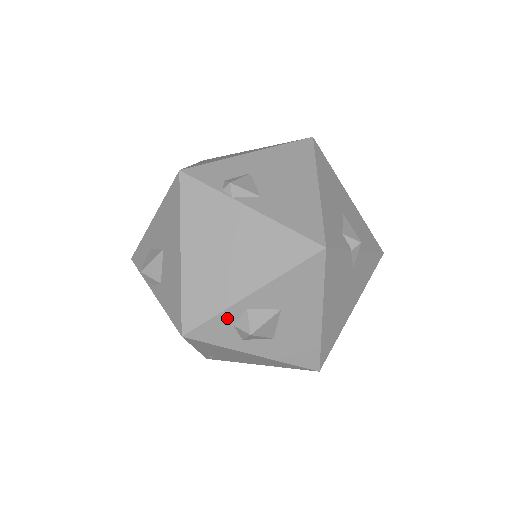
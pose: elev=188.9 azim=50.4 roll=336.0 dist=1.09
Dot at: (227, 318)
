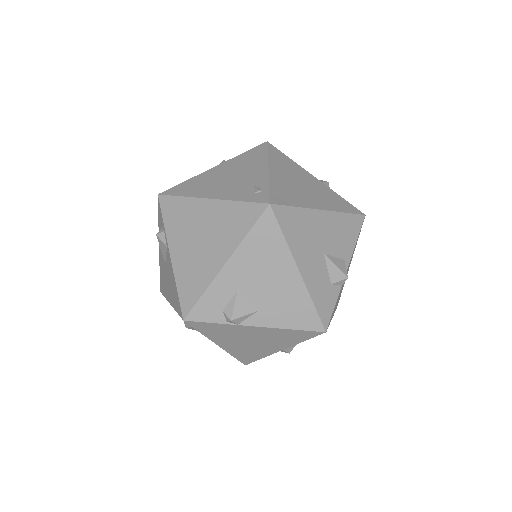
Dot at: occluded
